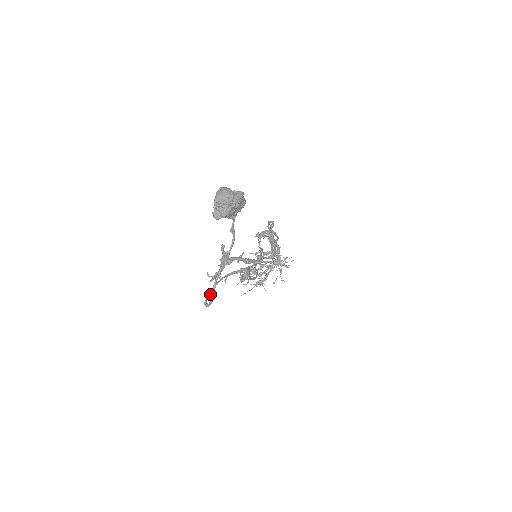
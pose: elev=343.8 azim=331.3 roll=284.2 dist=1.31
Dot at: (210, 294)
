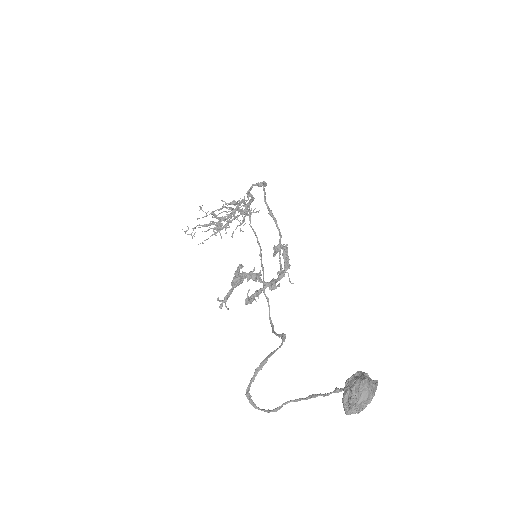
Dot at: (252, 381)
